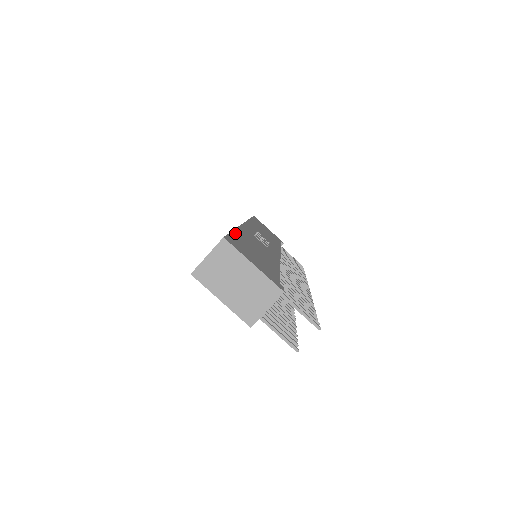
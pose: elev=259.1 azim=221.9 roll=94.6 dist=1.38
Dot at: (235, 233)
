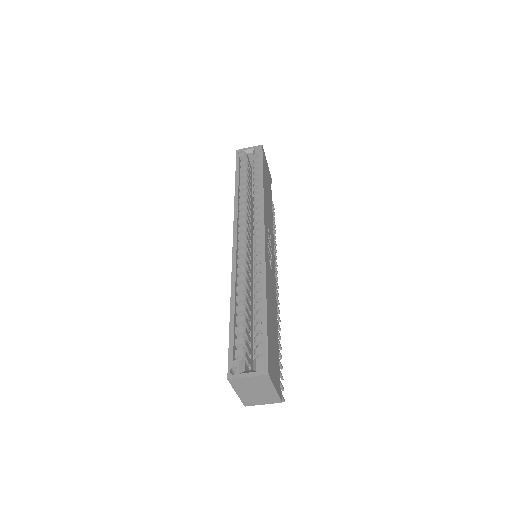
Dot at: (268, 319)
